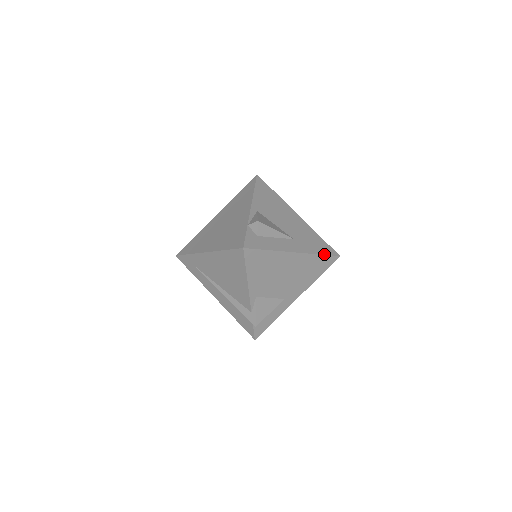
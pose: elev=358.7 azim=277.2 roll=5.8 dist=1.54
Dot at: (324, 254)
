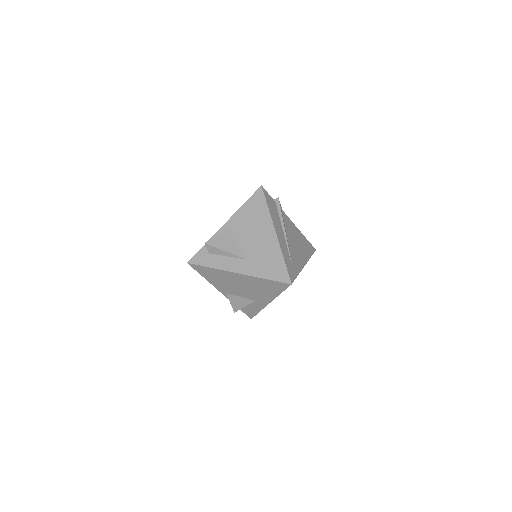
Dot at: (271, 279)
